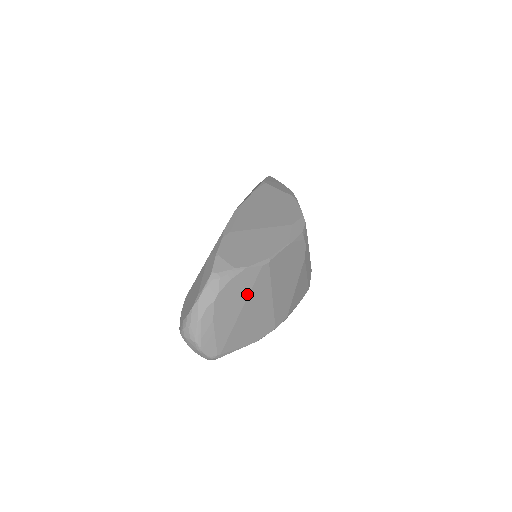
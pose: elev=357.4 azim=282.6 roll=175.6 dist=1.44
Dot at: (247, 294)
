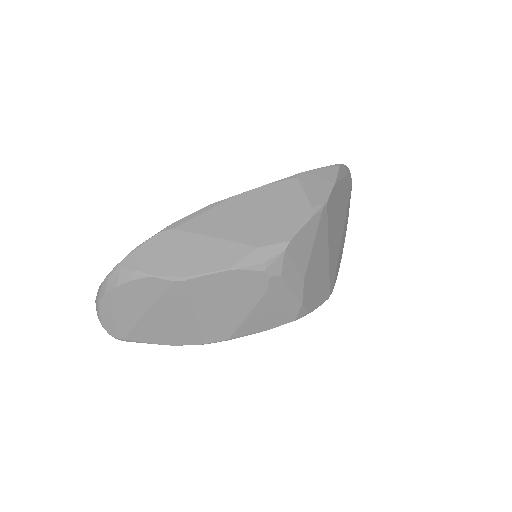
Dot at: (154, 301)
